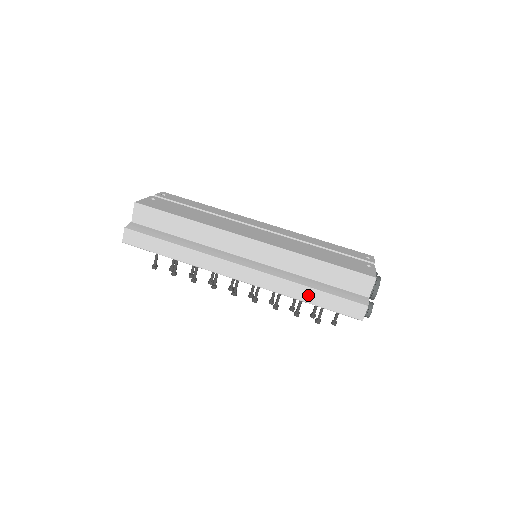
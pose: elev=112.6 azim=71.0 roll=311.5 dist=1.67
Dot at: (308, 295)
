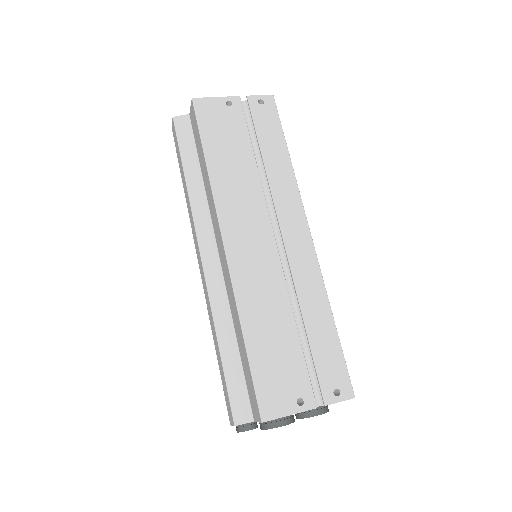
Dot at: (217, 348)
